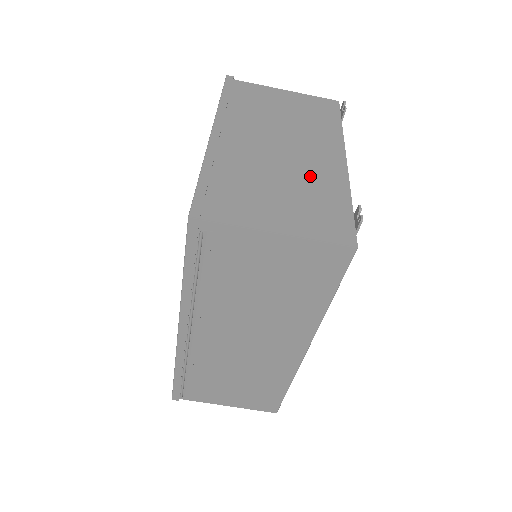
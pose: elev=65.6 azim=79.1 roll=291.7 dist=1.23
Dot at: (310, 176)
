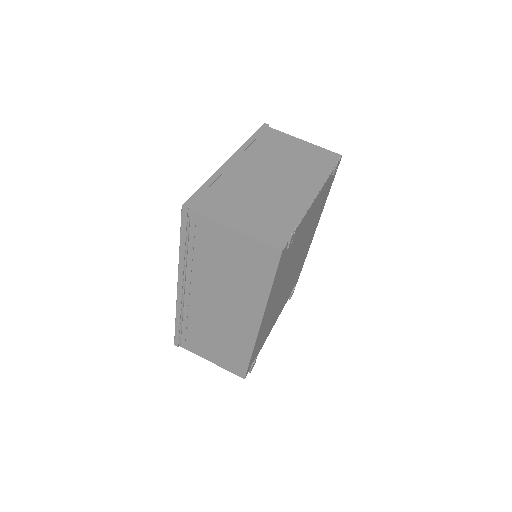
Dot at: (280, 201)
